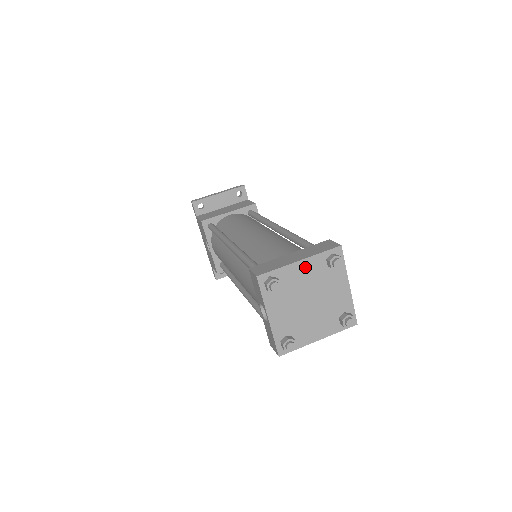
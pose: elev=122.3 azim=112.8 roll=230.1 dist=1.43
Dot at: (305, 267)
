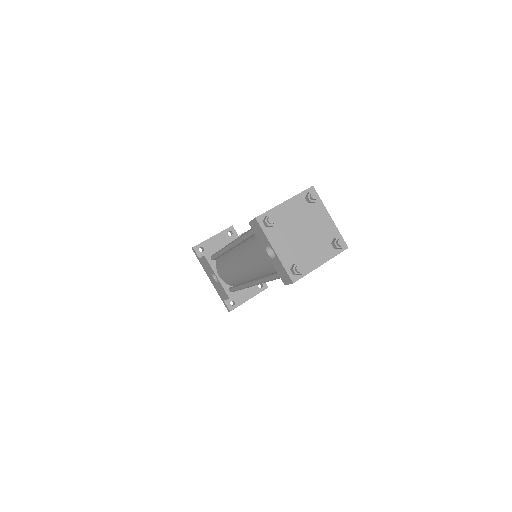
Dot at: (291, 206)
